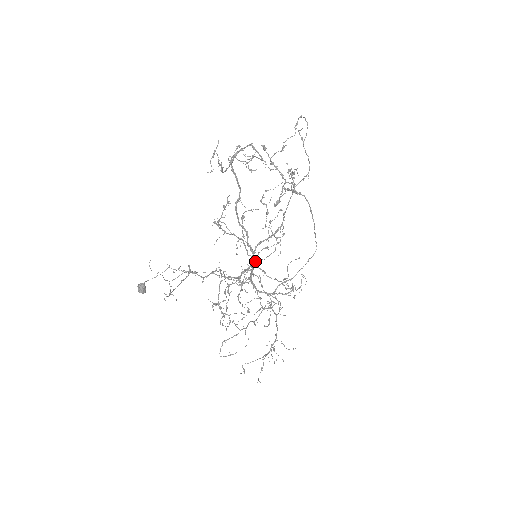
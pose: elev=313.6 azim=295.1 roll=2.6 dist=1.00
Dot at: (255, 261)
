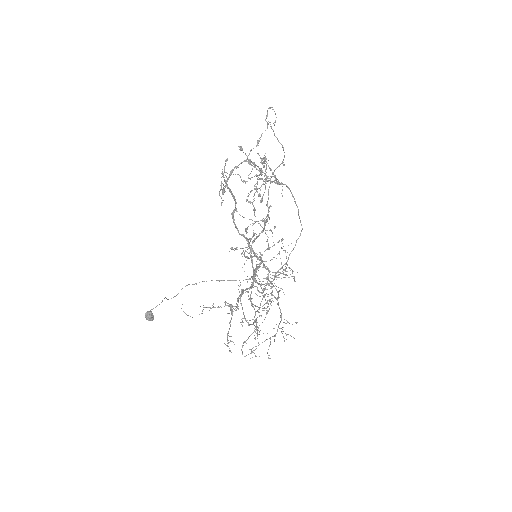
Dot at: (260, 263)
